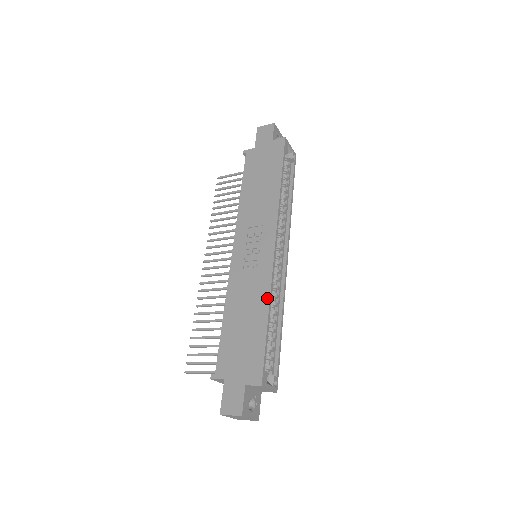
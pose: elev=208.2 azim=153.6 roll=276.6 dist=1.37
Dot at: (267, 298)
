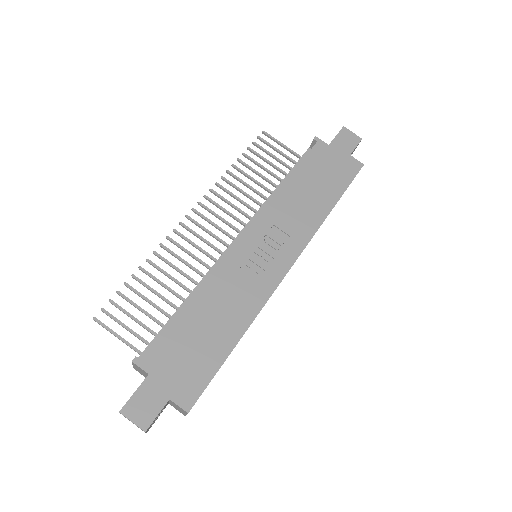
Dot at: (250, 320)
